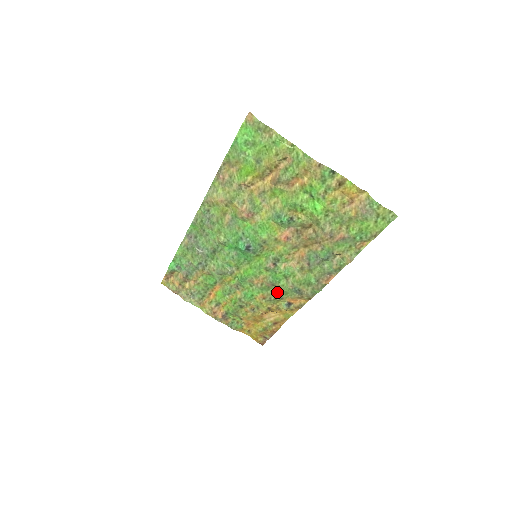
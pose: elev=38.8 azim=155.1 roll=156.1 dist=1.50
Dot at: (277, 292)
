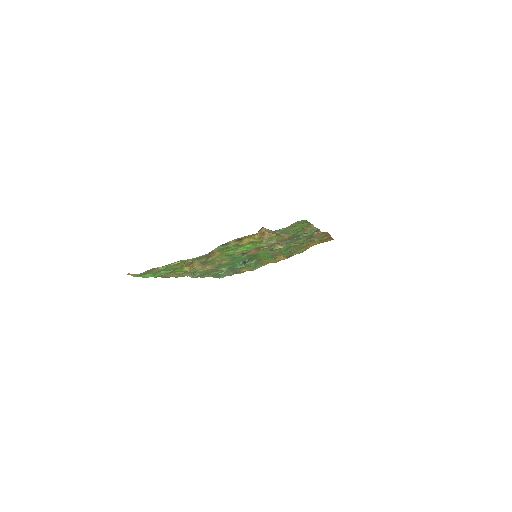
Dot at: occluded
